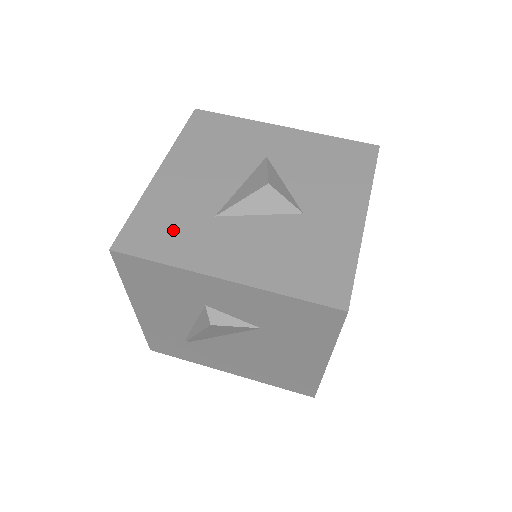
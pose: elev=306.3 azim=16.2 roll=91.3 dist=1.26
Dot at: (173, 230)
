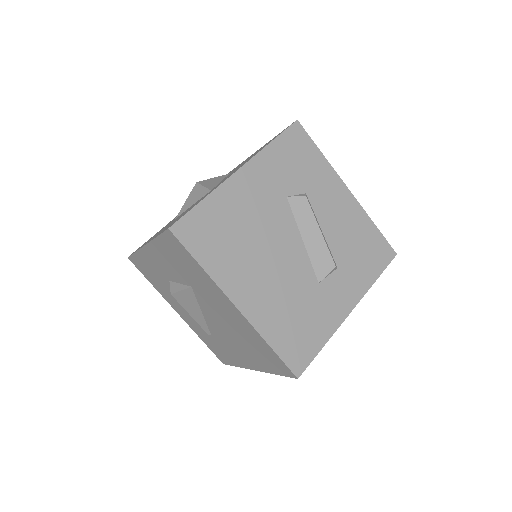
Dot at: occluded
